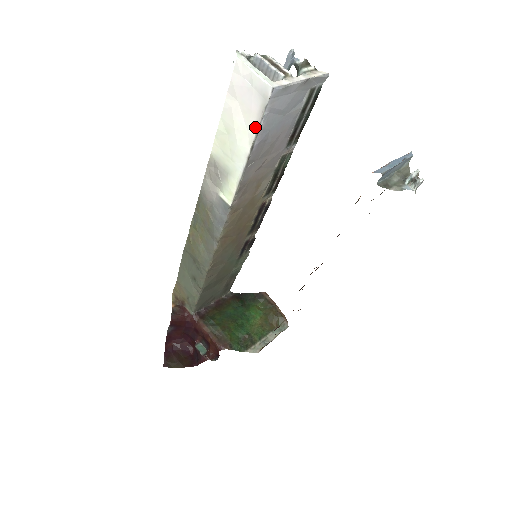
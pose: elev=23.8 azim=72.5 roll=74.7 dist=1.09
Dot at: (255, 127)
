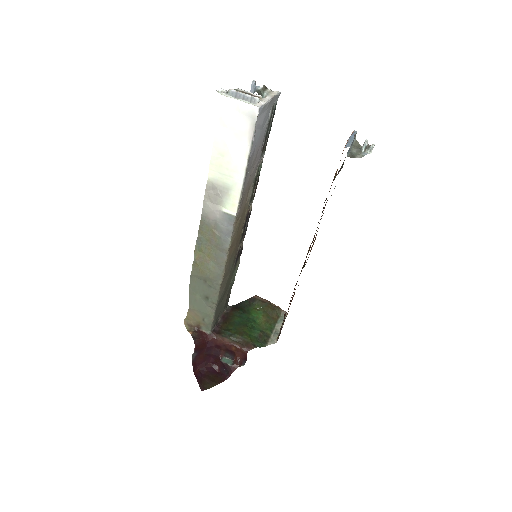
Dot at: (248, 143)
